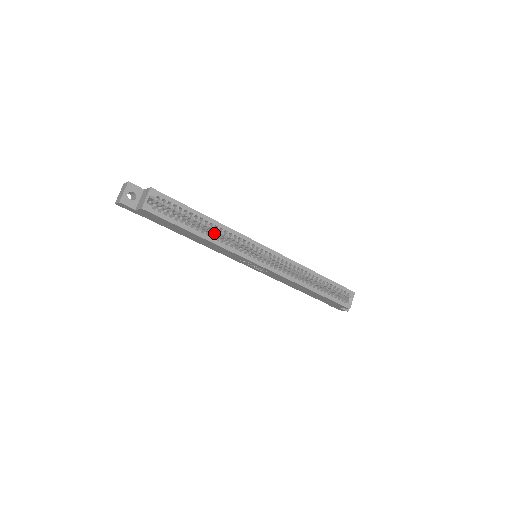
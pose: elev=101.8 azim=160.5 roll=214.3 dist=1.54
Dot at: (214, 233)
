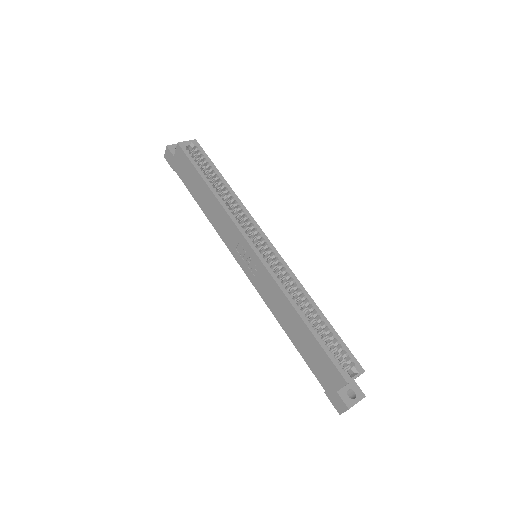
Dot at: occluded
